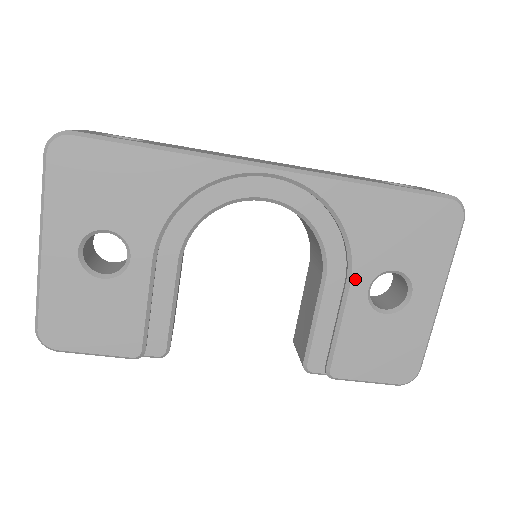
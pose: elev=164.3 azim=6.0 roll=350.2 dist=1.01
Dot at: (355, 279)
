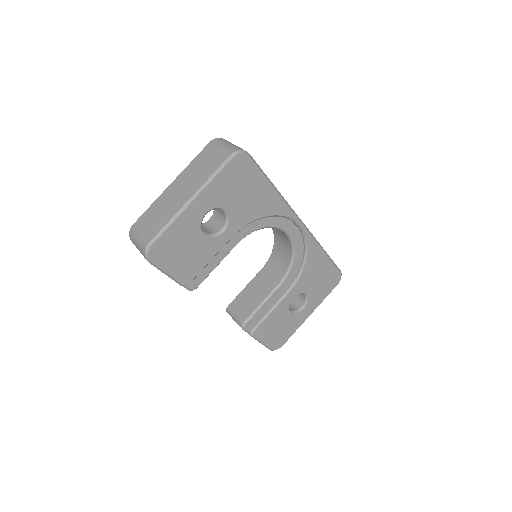
Dot at: (292, 291)
